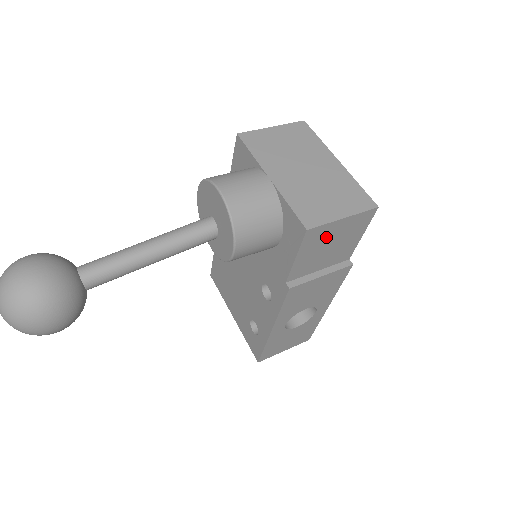
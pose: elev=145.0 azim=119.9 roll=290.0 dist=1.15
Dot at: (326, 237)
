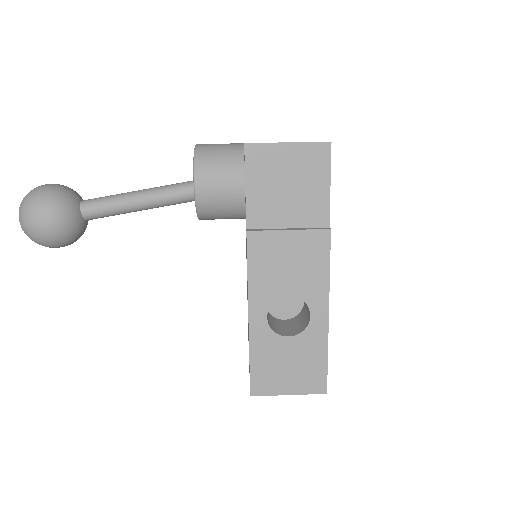
Dot at: (275, 167)
